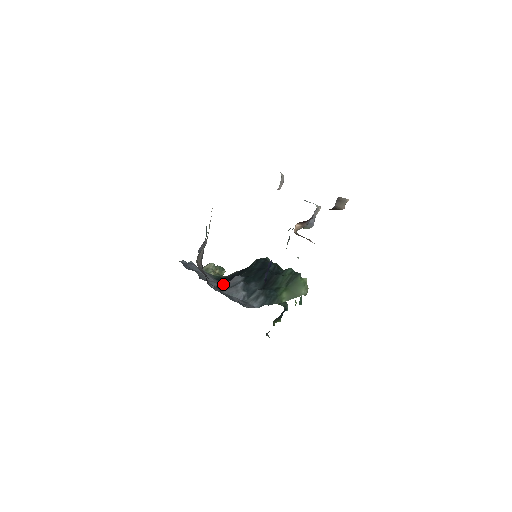
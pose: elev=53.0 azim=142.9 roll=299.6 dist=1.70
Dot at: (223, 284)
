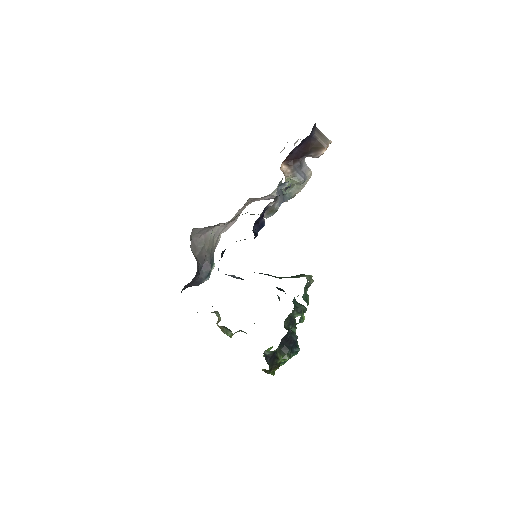
Dot at: occluded
